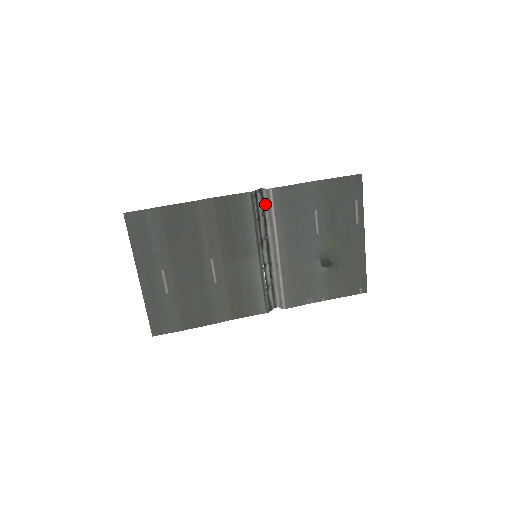
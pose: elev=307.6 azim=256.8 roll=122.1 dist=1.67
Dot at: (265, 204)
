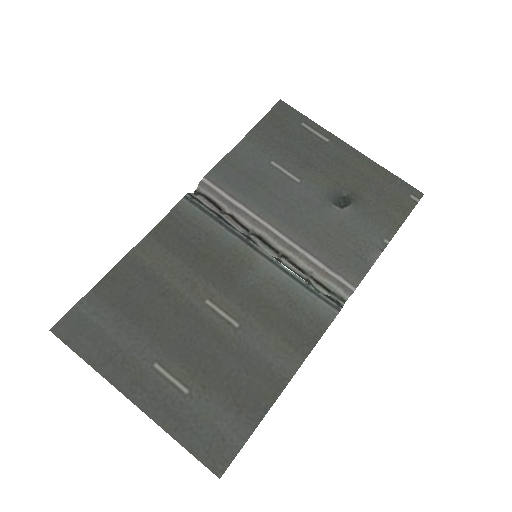
Dot at: (213, 199)
